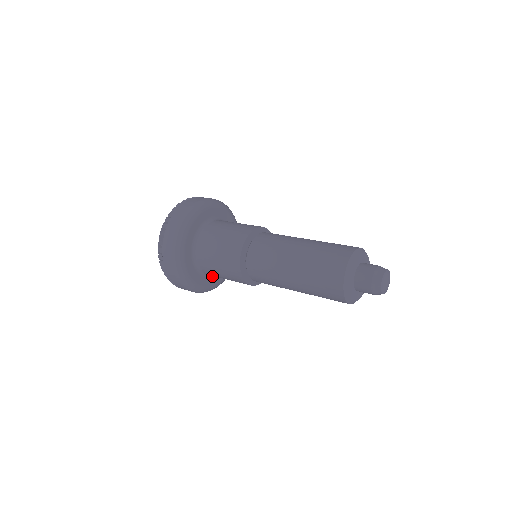
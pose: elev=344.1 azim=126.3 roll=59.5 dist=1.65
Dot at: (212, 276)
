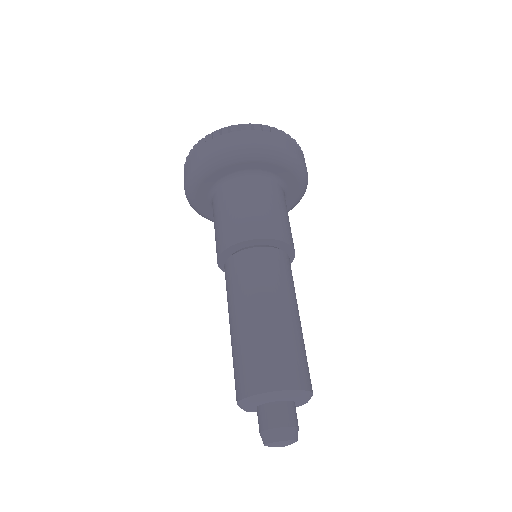
Dot at: occluded
